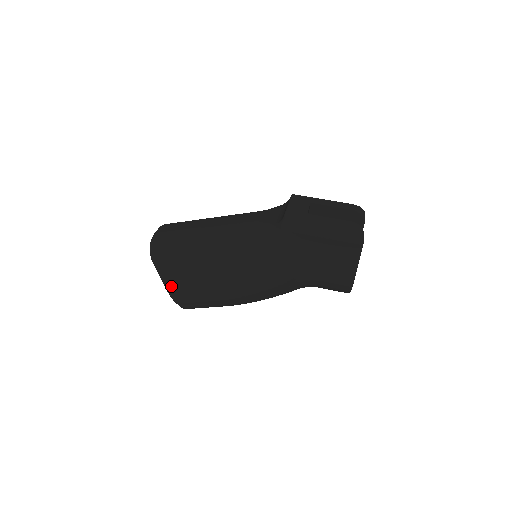
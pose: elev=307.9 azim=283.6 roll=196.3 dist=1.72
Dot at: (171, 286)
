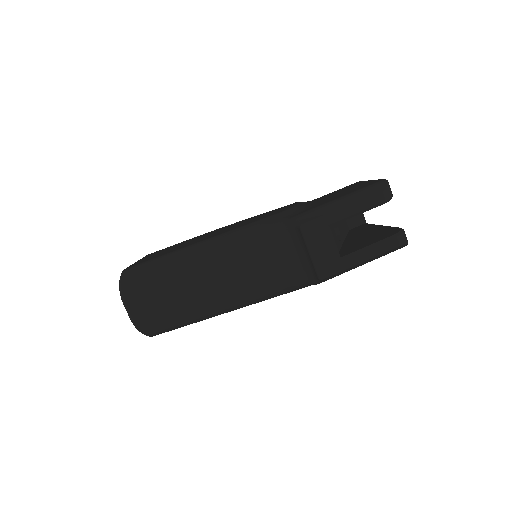
Dot at: occluded
